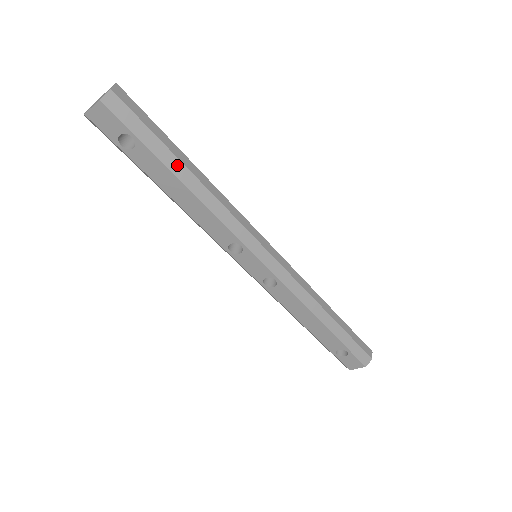
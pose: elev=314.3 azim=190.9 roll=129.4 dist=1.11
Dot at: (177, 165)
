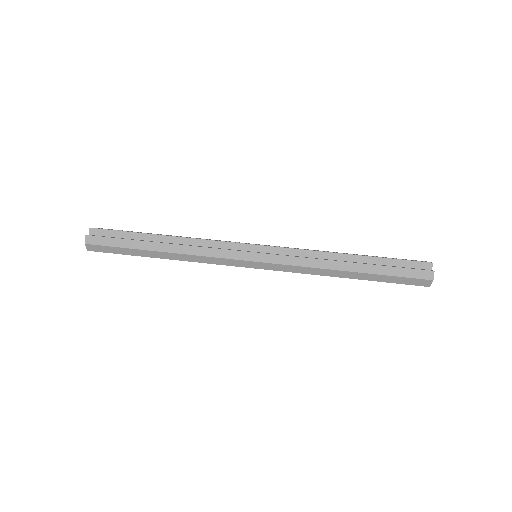
Dot at: (149, 253)
